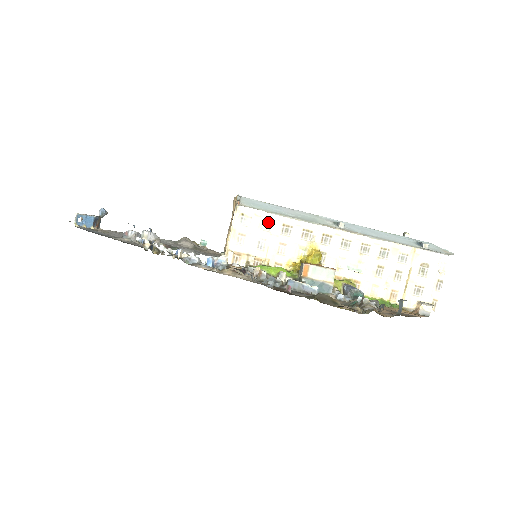
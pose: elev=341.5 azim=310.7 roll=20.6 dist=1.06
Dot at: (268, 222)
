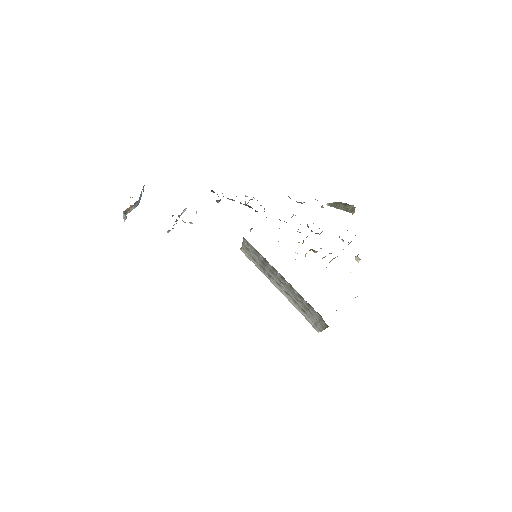
Dot at: occluded
